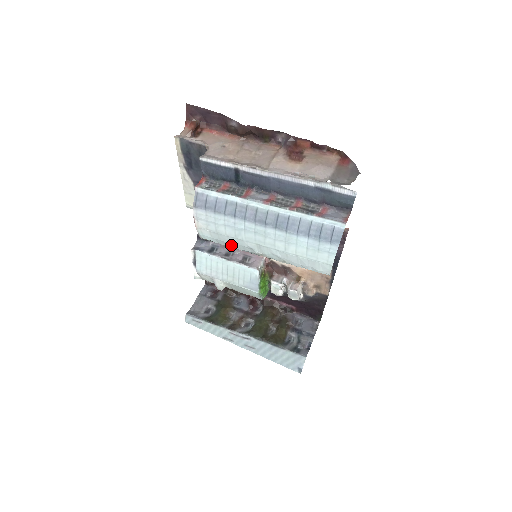
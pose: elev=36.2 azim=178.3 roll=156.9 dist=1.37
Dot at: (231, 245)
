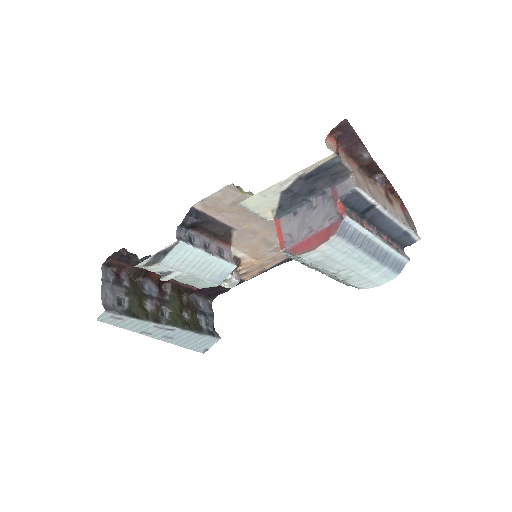
Dot at: (319, 265)
